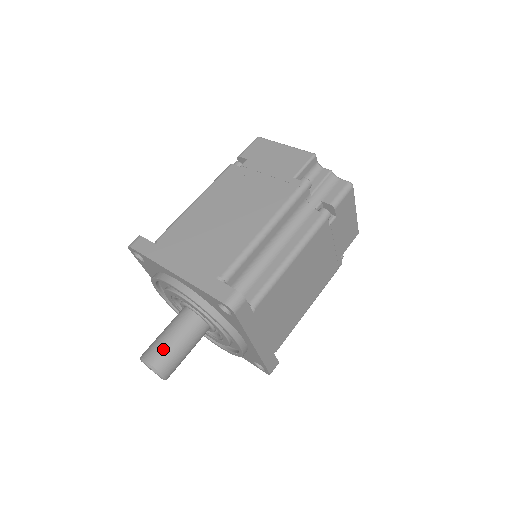
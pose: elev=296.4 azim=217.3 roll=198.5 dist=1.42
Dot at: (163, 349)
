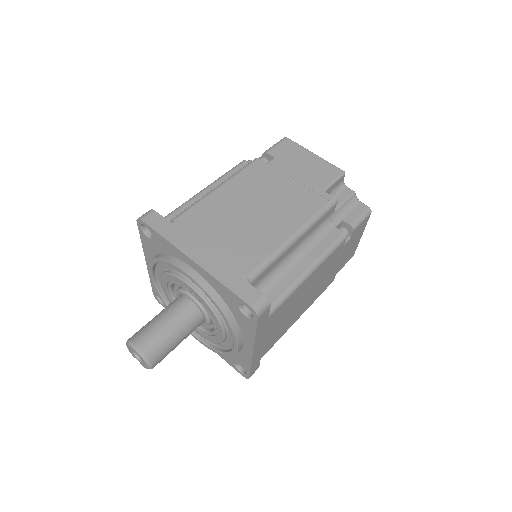
Dot at: (157, 337)
